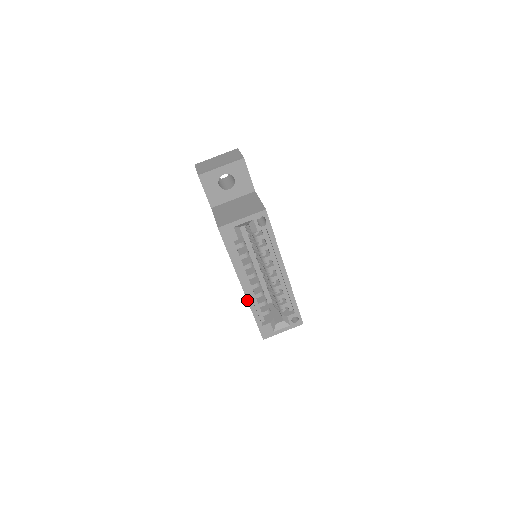
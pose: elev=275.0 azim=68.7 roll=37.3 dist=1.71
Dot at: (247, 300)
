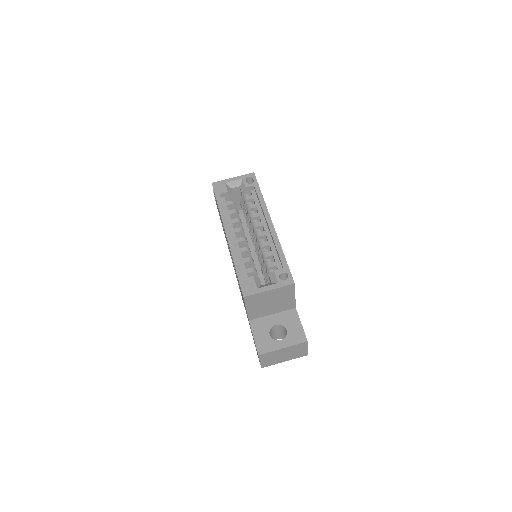
Dot at: (229, 247)
